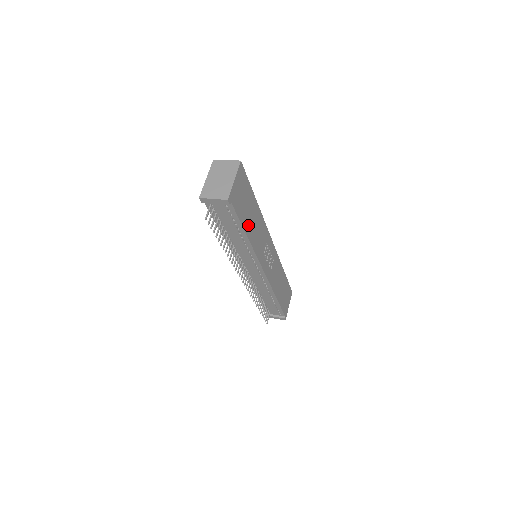
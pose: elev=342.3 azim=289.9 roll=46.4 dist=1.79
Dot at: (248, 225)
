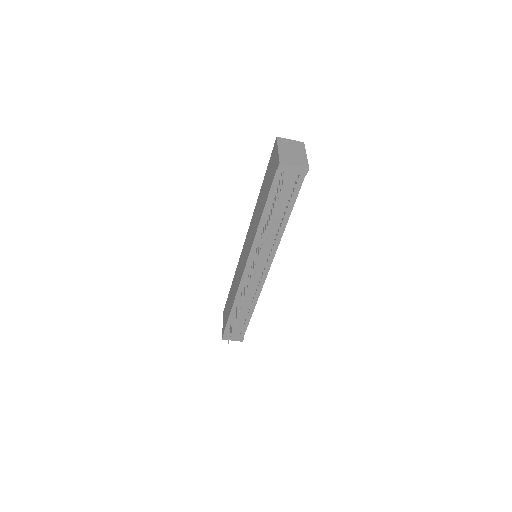
Dot at: occluded
